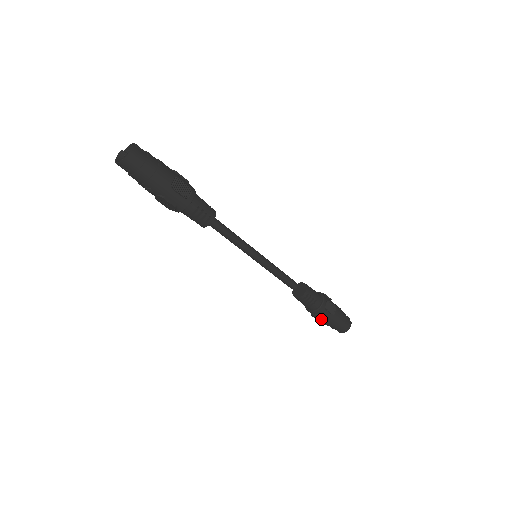
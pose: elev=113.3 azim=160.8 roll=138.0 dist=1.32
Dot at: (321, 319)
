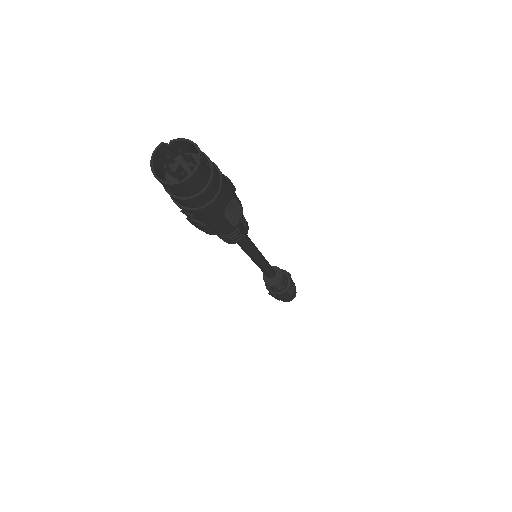
Dot at: (277, 298)
